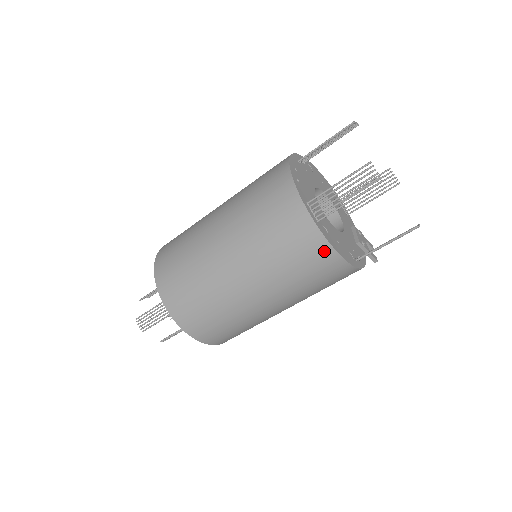
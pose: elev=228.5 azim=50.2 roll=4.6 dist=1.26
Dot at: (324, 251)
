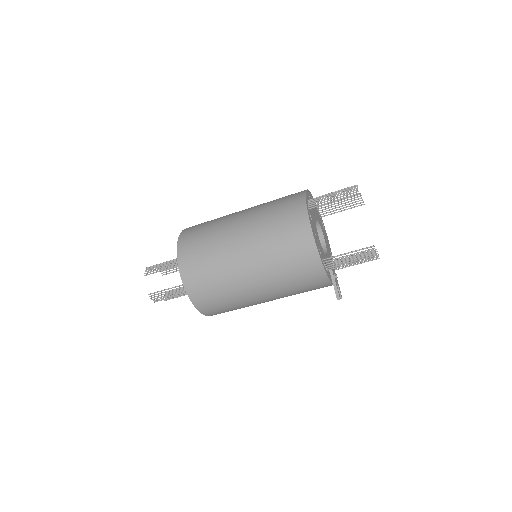
Dot at: (303, 223)
